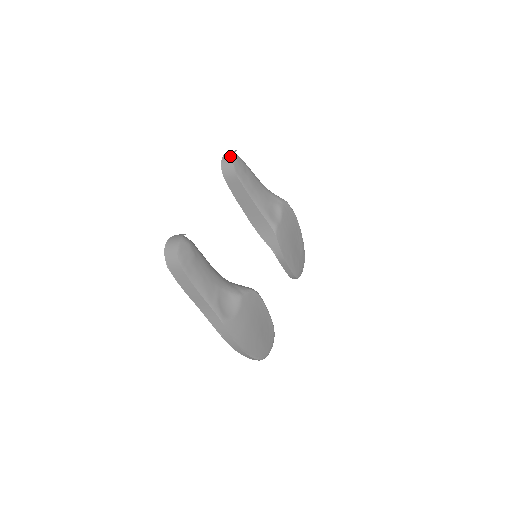
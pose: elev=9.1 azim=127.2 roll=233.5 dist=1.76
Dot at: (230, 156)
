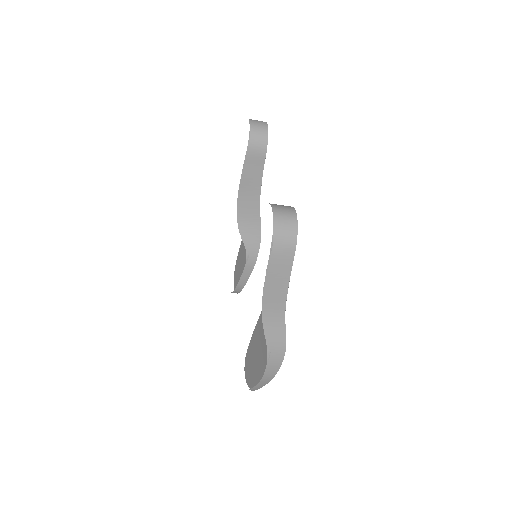
Dot at: (263, 125)
